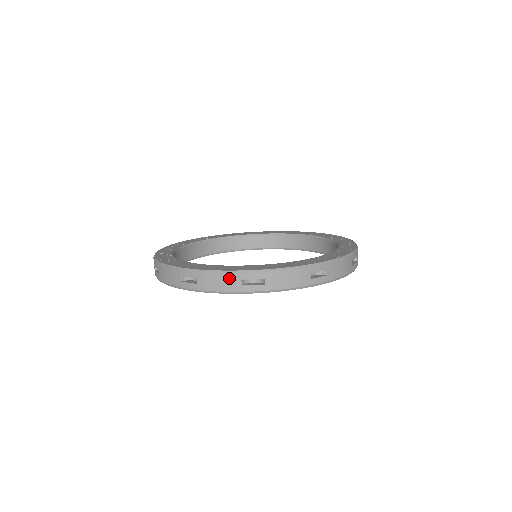
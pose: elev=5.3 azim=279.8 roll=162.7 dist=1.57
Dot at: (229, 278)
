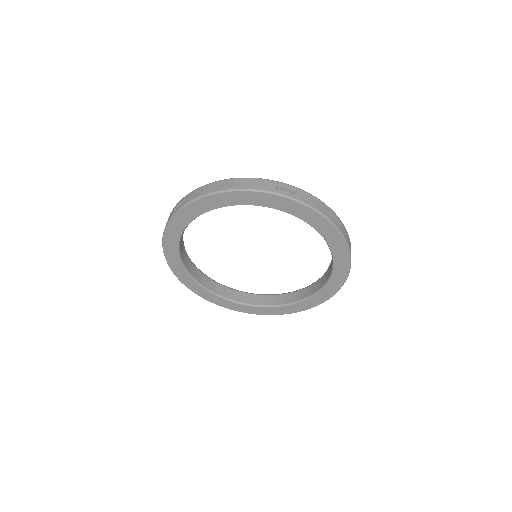
Dot at: (207, 187)
